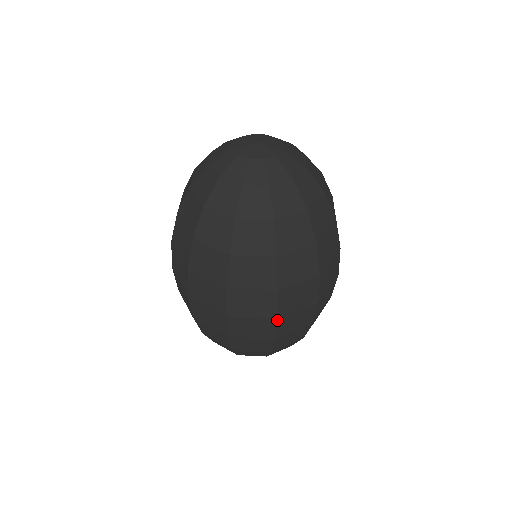
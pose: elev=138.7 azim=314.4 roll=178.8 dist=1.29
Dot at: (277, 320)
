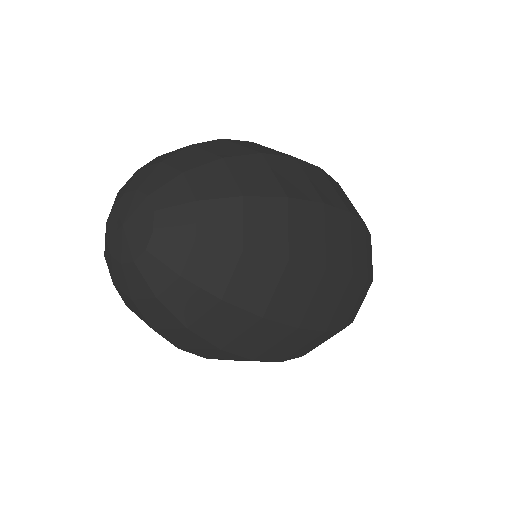
Dot at: (327, 330)
